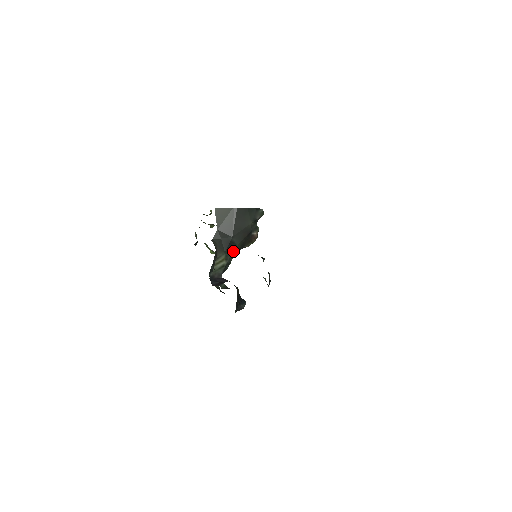
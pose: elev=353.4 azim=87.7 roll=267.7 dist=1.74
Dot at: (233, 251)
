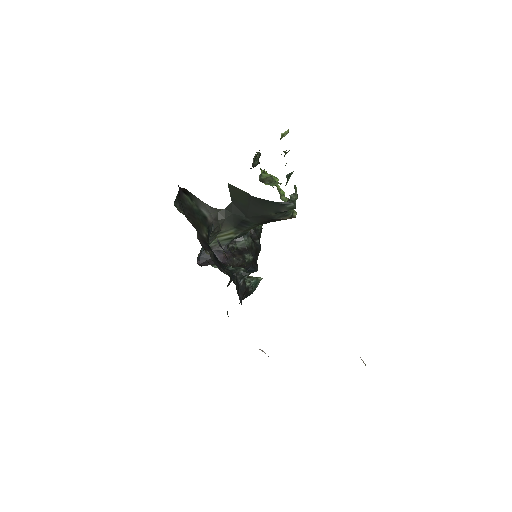
Dot at: (248, 227)
